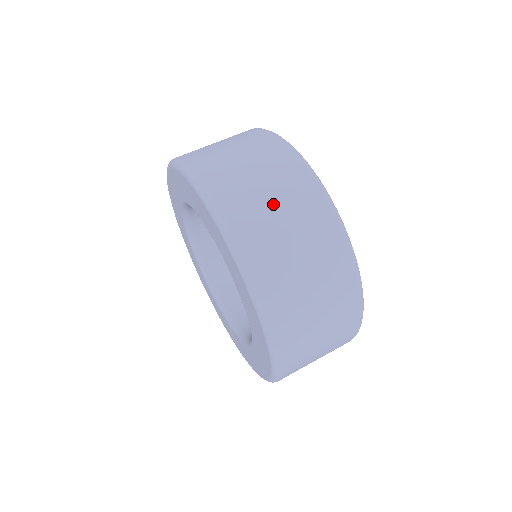
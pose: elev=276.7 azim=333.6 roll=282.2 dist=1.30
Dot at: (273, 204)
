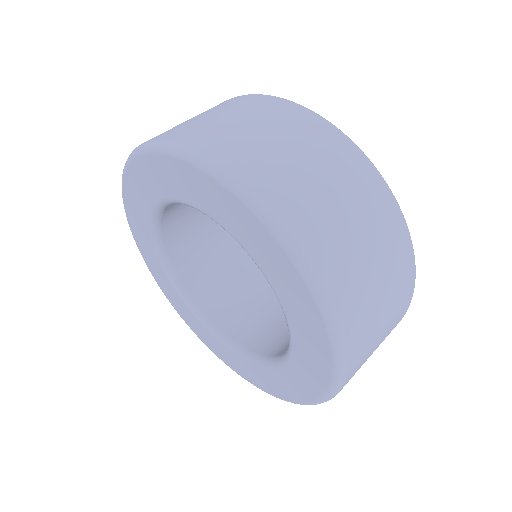
Dot at: (209, 116)
